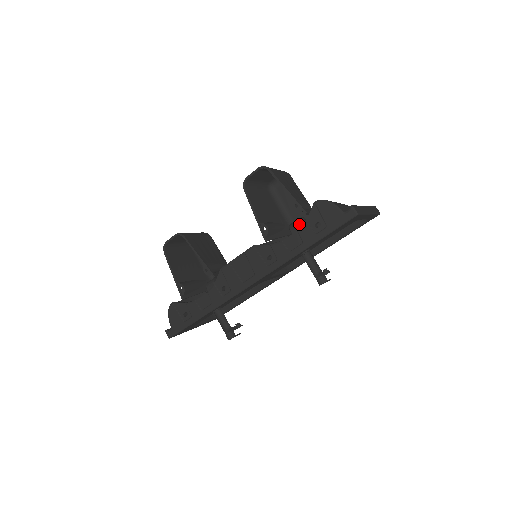
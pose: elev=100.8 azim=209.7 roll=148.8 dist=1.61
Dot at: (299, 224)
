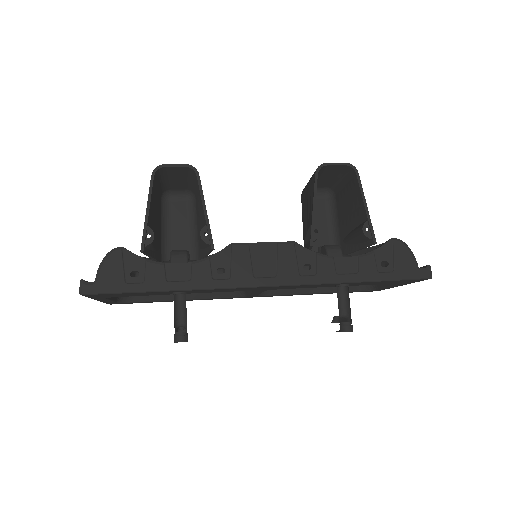
Dot at: occluded
